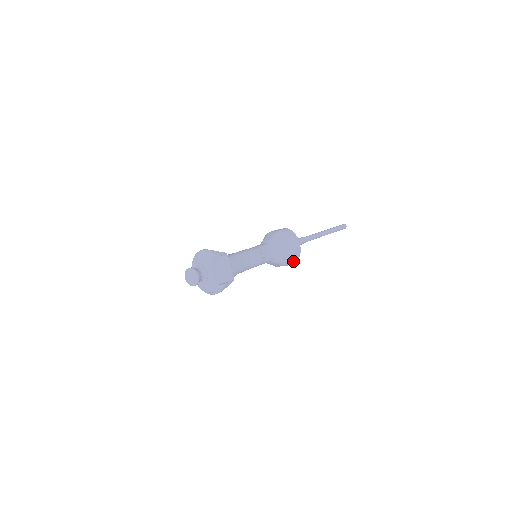
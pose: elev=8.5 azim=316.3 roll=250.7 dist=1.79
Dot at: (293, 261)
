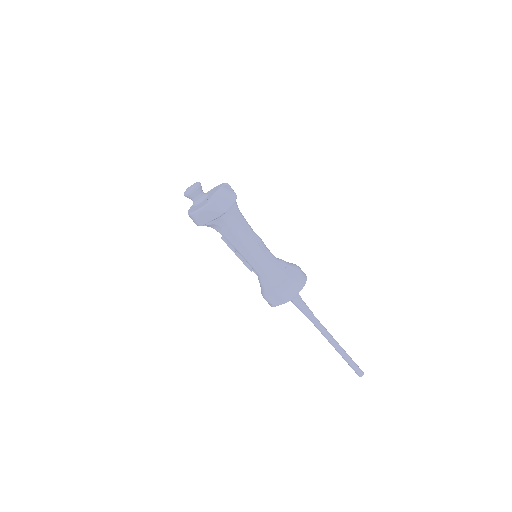
Dot at: (287, 292)
